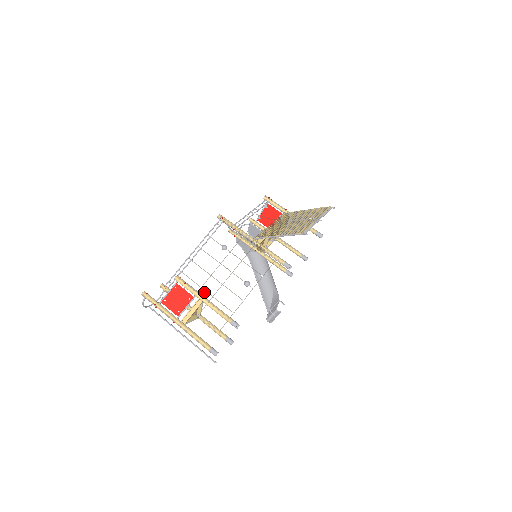
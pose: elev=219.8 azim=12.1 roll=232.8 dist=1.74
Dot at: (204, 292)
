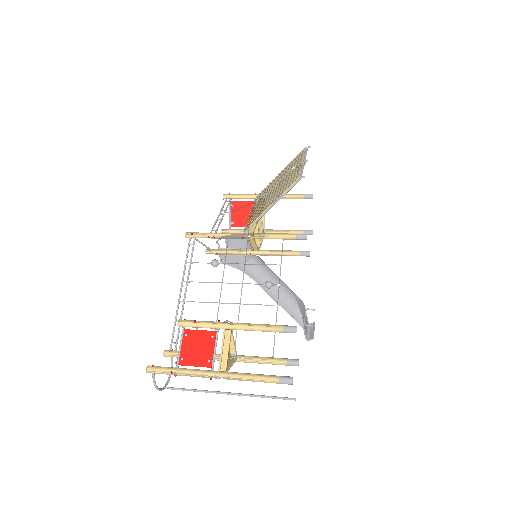
Dot at: occluded
